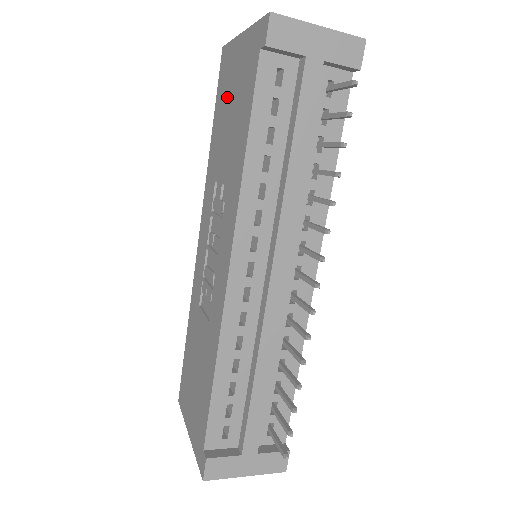
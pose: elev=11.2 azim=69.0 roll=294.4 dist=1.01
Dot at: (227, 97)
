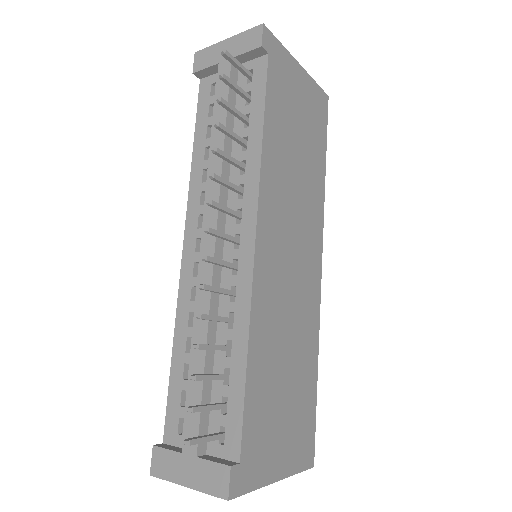
Dot at: occluded
